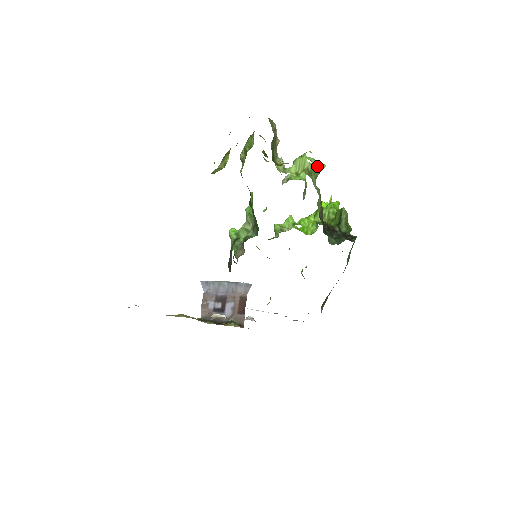
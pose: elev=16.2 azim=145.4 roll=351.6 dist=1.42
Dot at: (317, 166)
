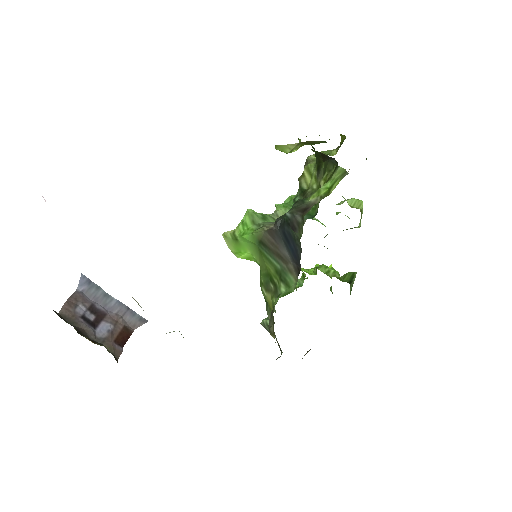
Dot at: (360, 219)
